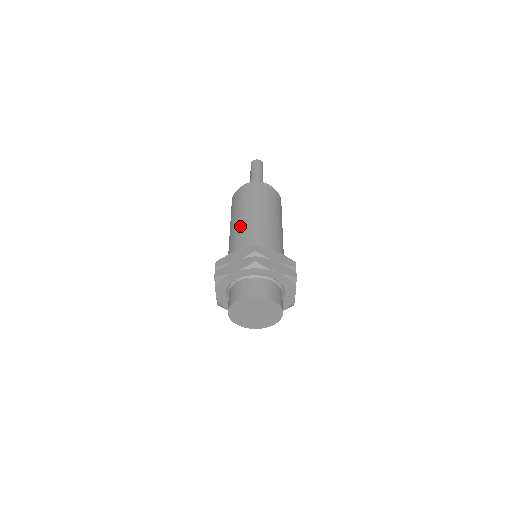
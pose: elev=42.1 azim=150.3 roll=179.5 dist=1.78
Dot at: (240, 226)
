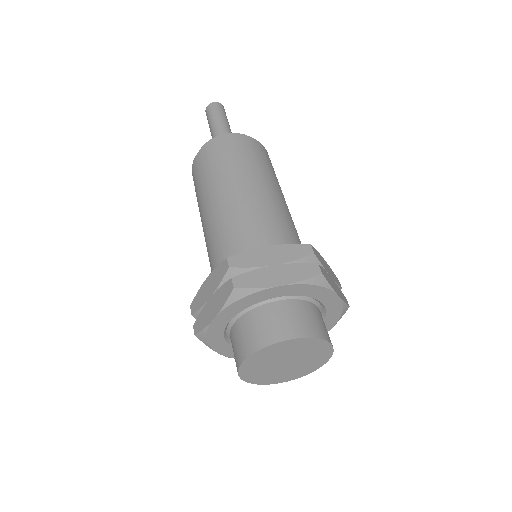
Dot at: (247, 201)
